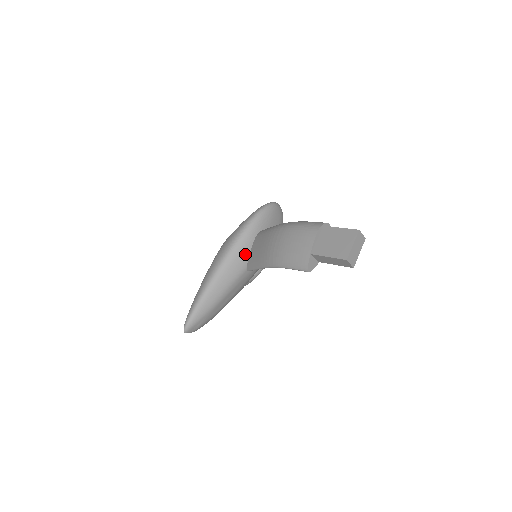
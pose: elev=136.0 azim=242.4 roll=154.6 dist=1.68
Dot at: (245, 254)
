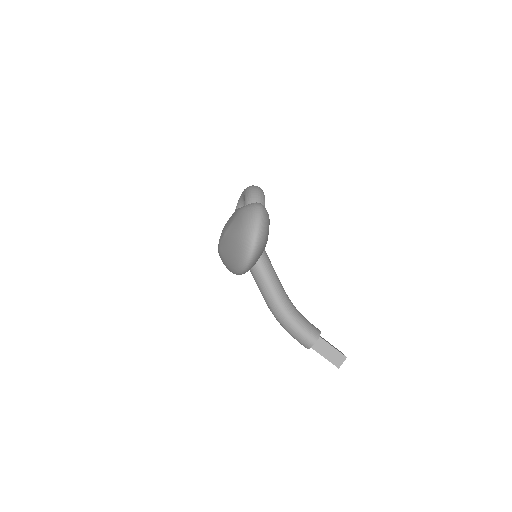
Dot at: occluded
